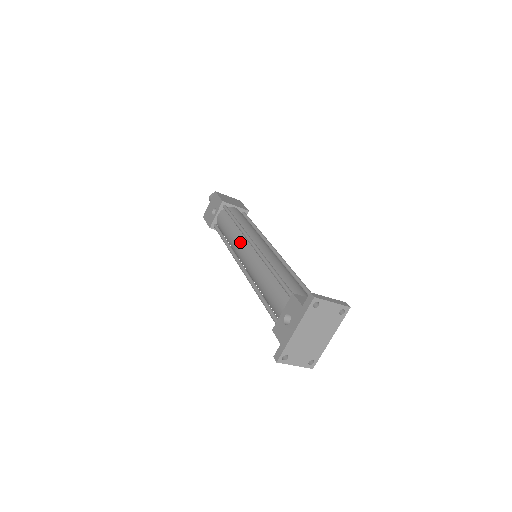
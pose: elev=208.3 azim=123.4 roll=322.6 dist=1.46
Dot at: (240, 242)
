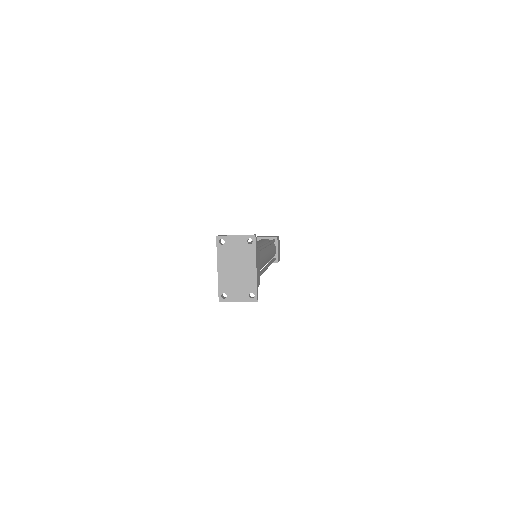
Dot at: occluded
